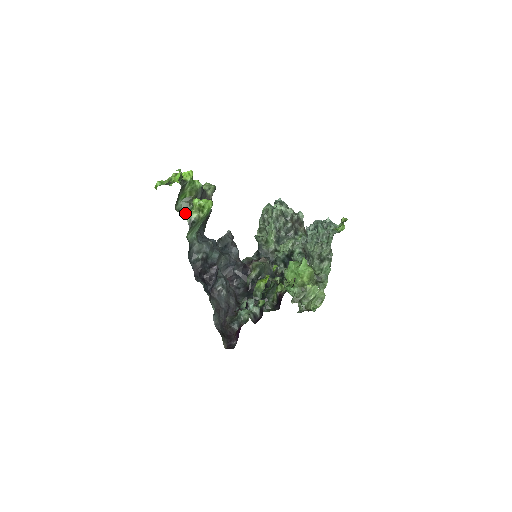
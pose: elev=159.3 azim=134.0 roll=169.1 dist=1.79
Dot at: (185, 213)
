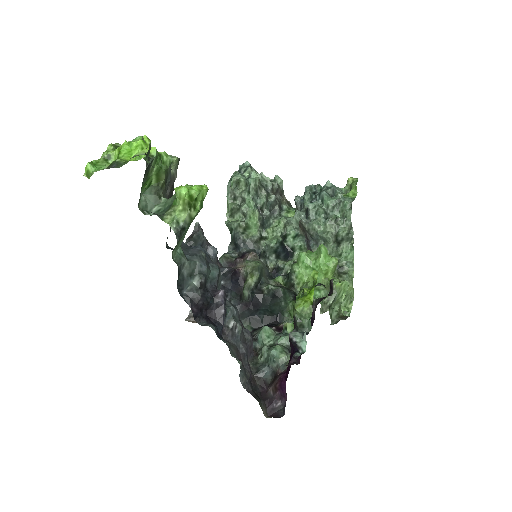
Dot at: (163, 215)
